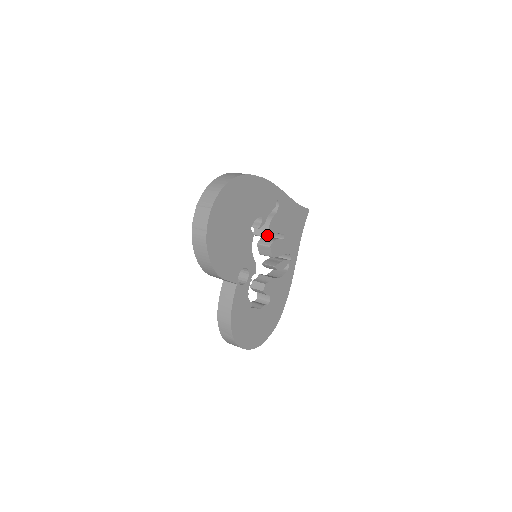
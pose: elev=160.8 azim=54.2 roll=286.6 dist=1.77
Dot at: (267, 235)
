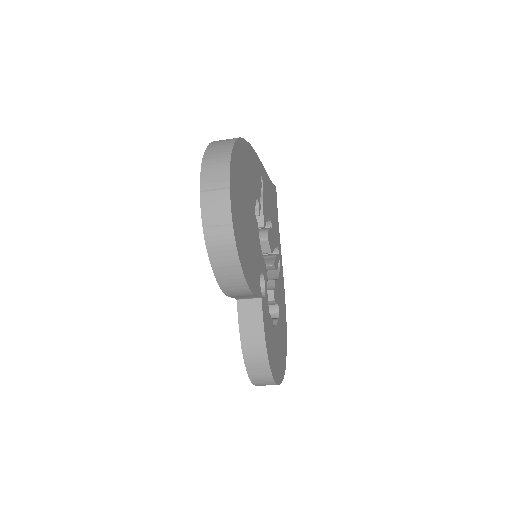
Dot at: (264, 224)
